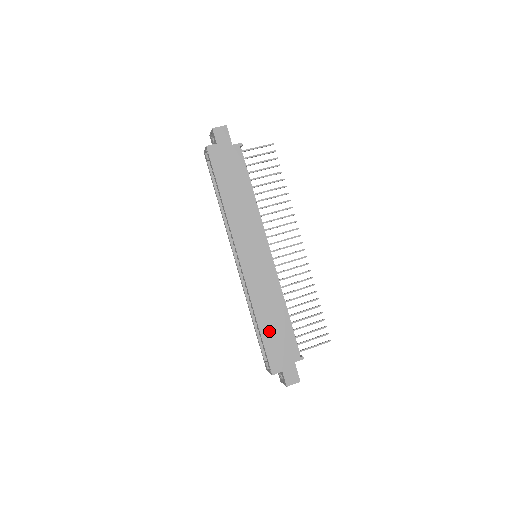
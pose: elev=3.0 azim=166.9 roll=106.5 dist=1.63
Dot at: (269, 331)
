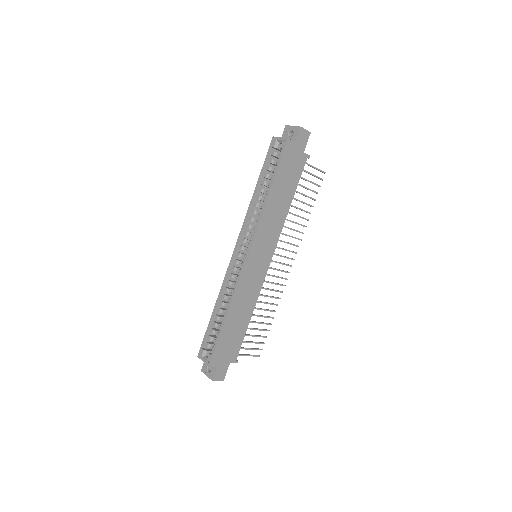
Dot at: (230, 327)
